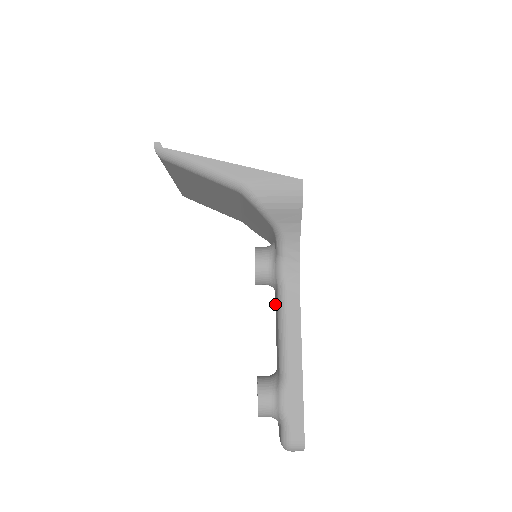
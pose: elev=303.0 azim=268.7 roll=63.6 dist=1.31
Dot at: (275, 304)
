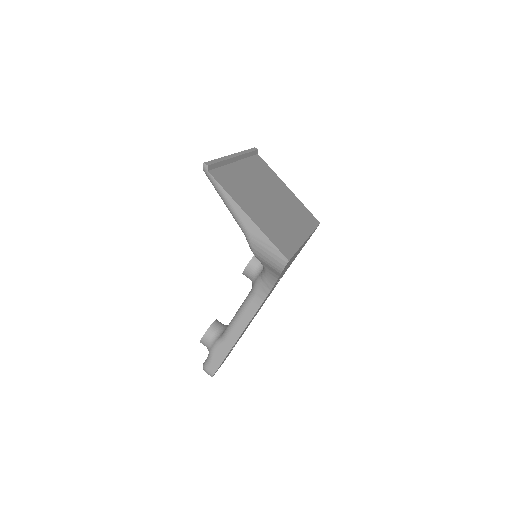
Dot at: occluded
